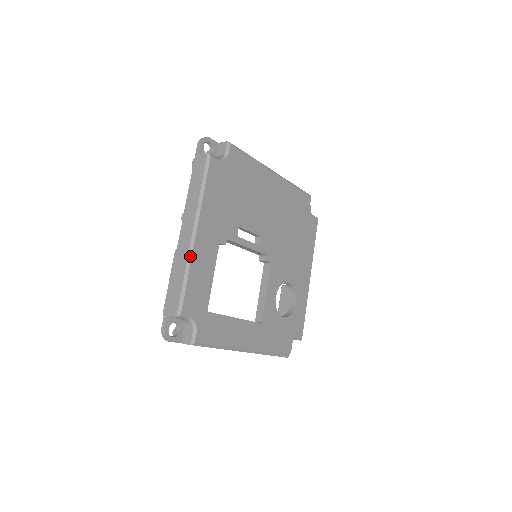
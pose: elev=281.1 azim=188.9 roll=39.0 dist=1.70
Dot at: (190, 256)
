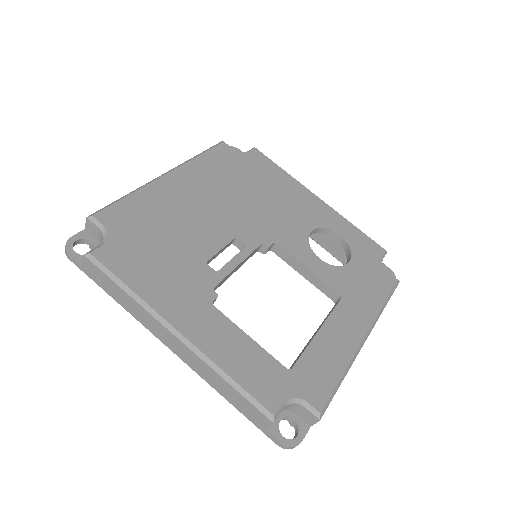
Dot at: (205, 358)
